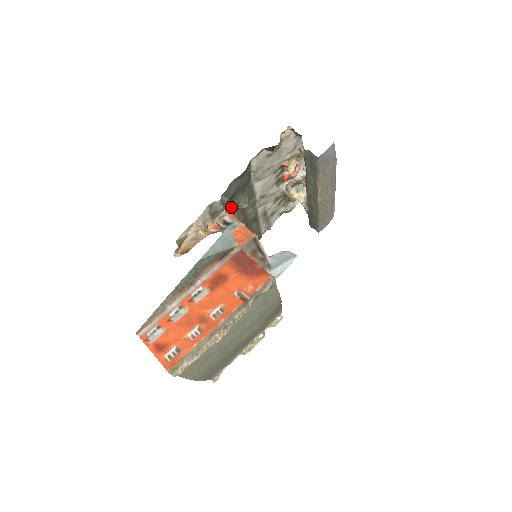
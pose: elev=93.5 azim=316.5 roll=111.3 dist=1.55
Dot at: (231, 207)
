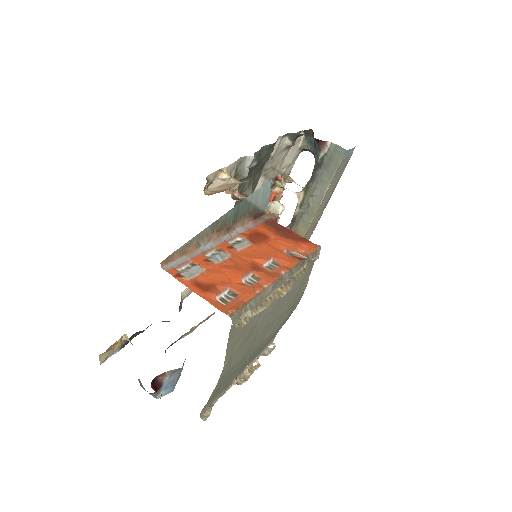
Dot at: (242, 186)
